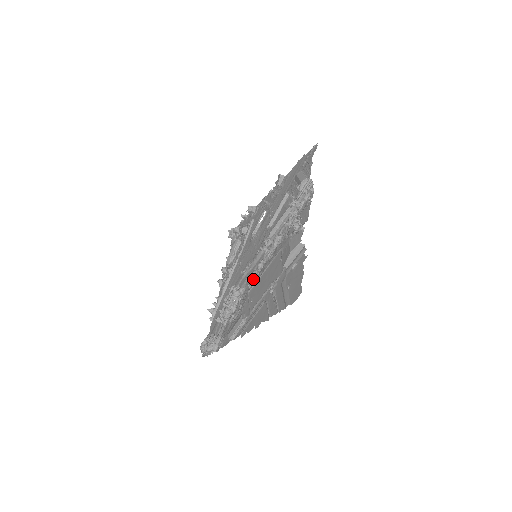
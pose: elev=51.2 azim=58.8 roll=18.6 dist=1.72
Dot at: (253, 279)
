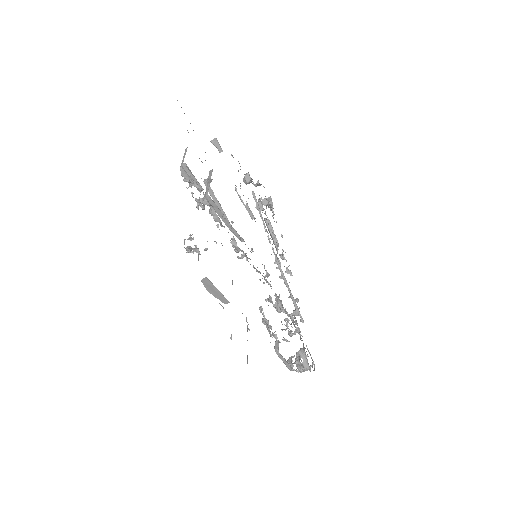
Dot at: occluded
